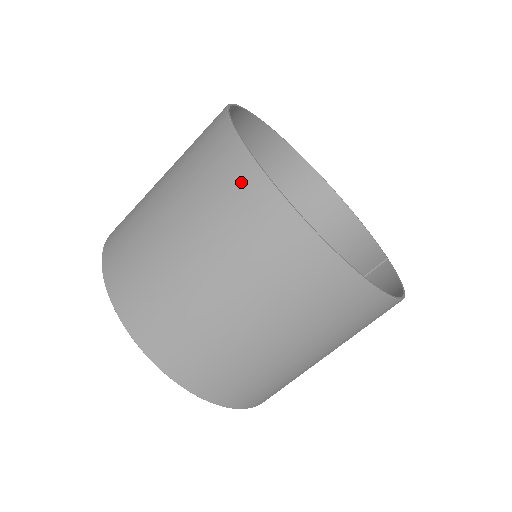
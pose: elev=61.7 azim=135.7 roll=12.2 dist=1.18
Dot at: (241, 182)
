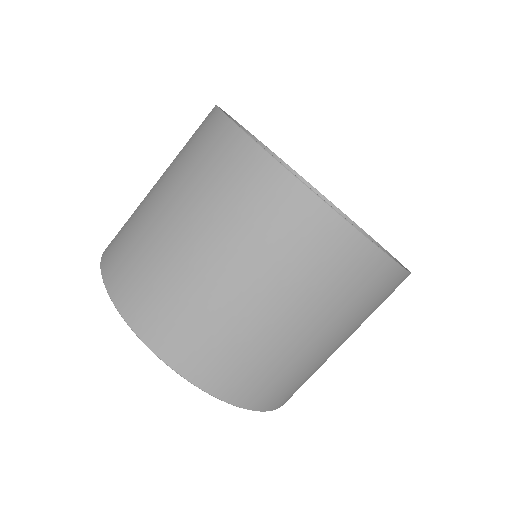
Dot at: (203, 122)
